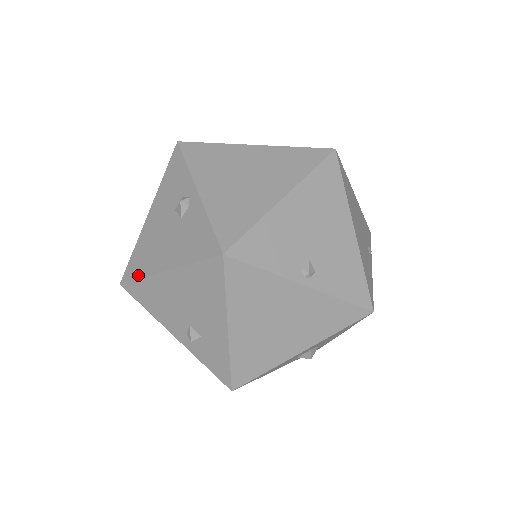
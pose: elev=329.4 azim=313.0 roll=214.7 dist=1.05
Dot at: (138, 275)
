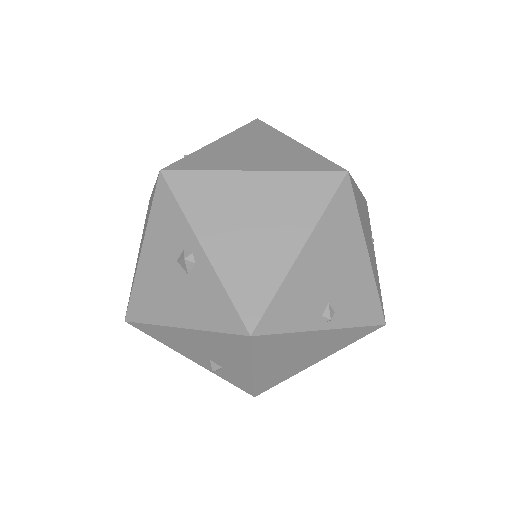
Dot at: (146, 320)
